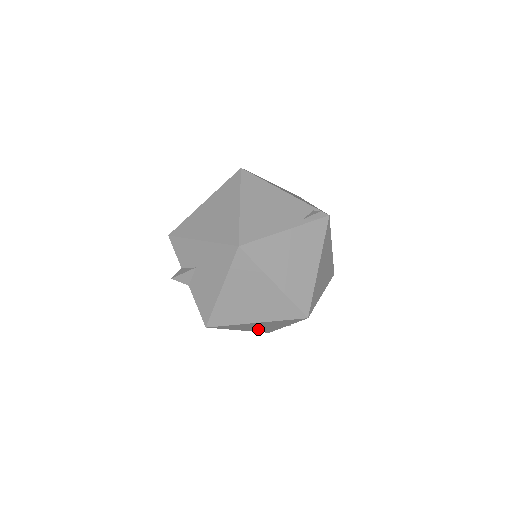
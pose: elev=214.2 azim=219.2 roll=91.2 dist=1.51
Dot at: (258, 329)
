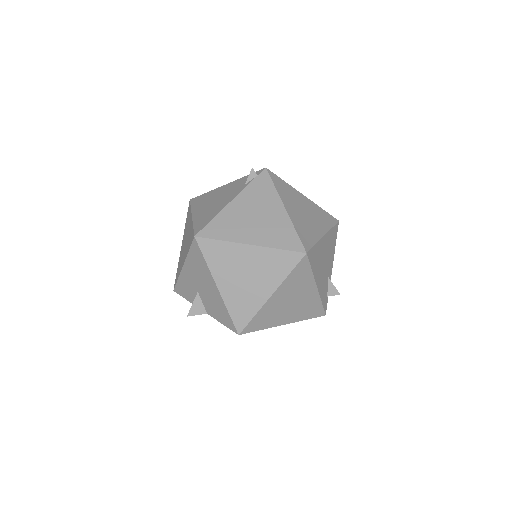
Dot at: (300, 312)
